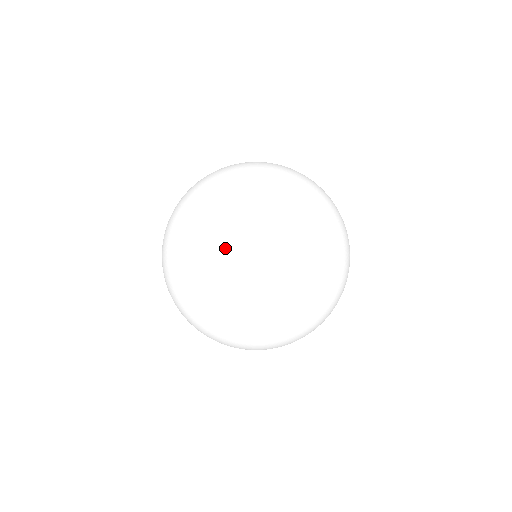
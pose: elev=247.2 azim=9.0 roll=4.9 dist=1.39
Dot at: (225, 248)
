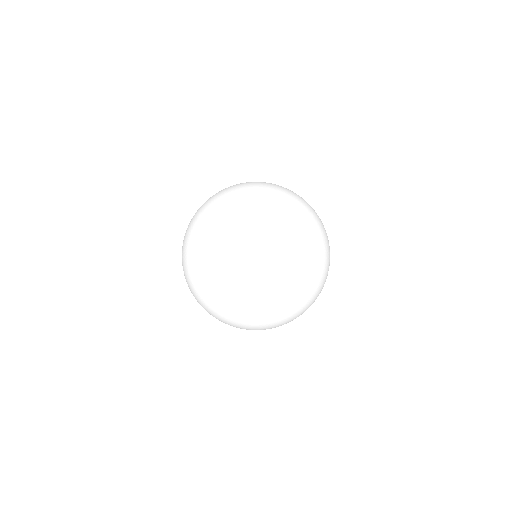
Dot at: (209, 282)
